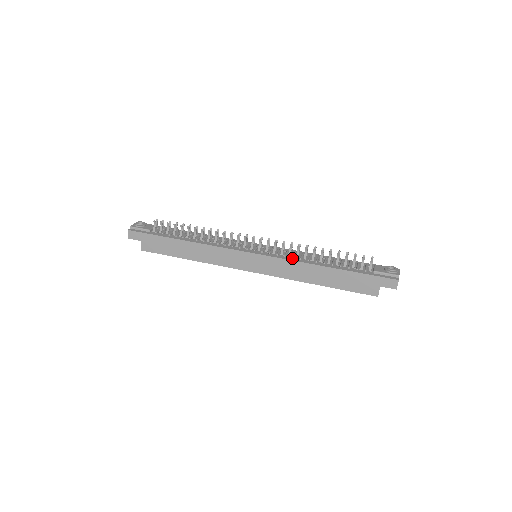
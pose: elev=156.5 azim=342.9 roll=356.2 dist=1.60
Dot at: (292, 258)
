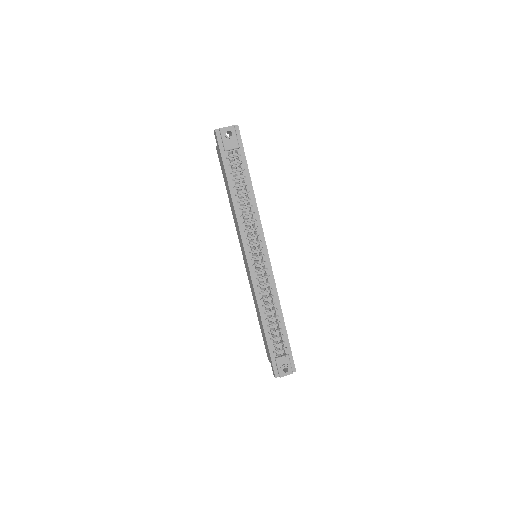
Dot at: (259, 293)
